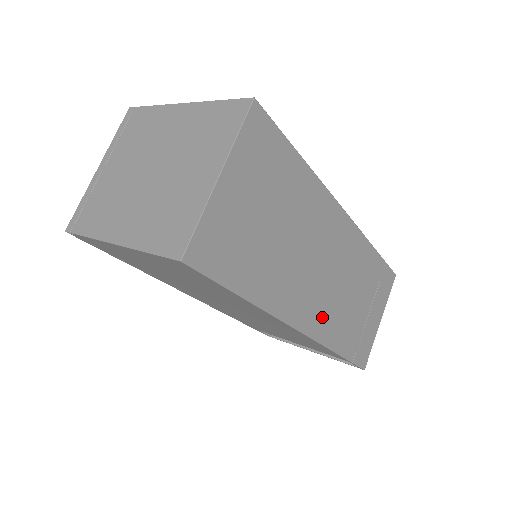
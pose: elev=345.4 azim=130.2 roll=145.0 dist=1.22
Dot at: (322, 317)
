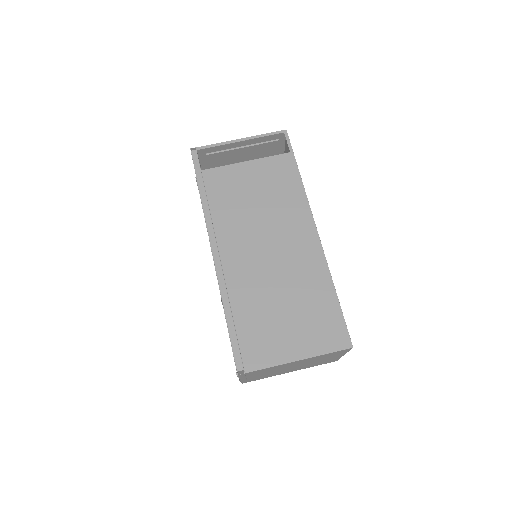
Dot at: occluded
